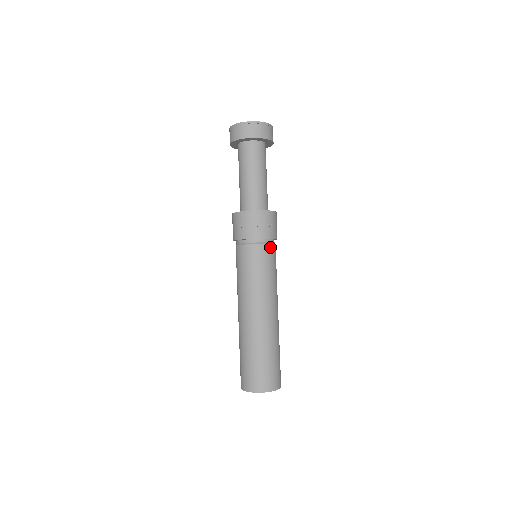
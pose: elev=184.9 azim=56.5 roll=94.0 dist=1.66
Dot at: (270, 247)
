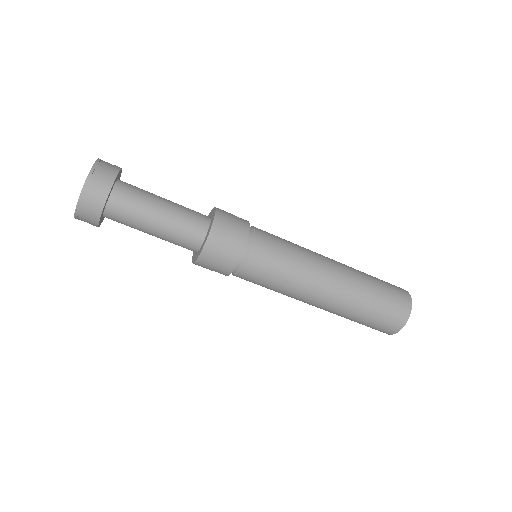
Dot at: (244, 271)
